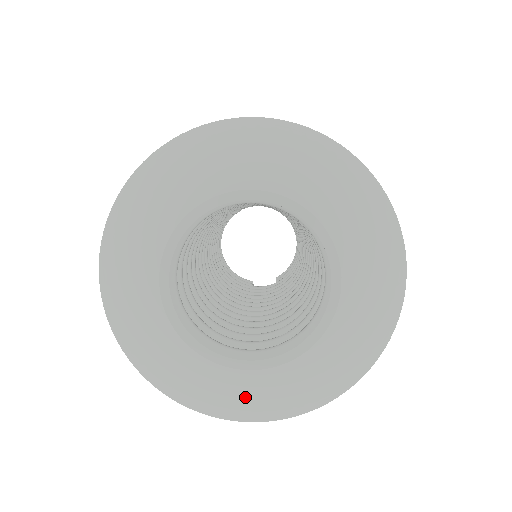
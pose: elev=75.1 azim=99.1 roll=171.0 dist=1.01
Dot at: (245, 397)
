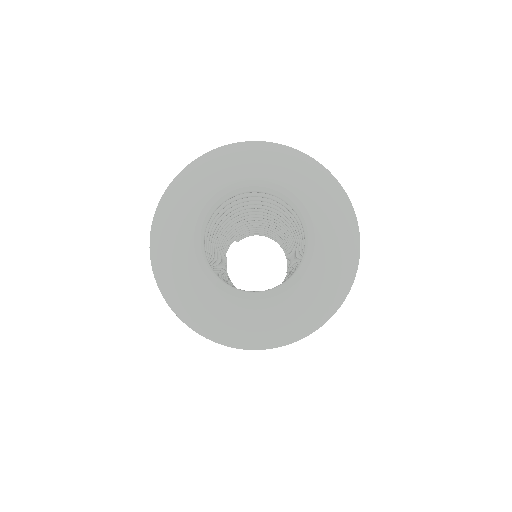
Dot at: (316, 299)
